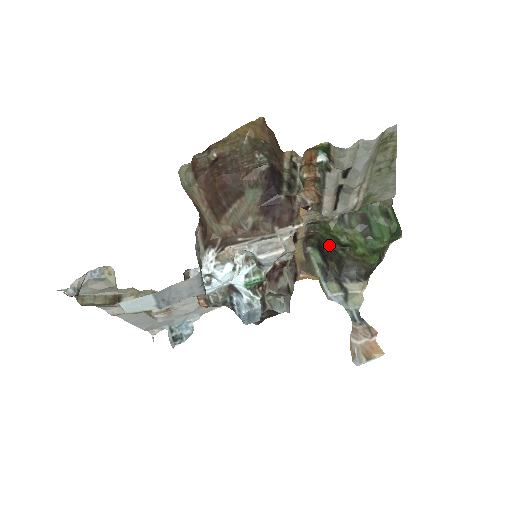
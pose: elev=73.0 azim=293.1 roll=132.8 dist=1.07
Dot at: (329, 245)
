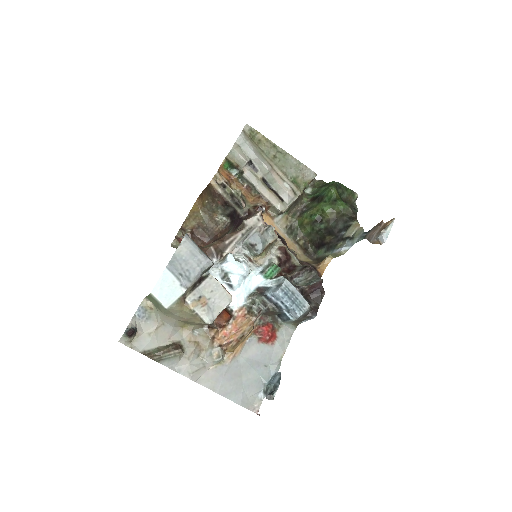
Dot at: (314, 233)
